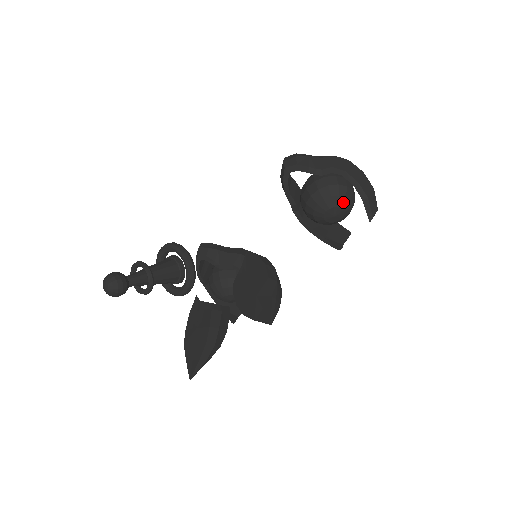
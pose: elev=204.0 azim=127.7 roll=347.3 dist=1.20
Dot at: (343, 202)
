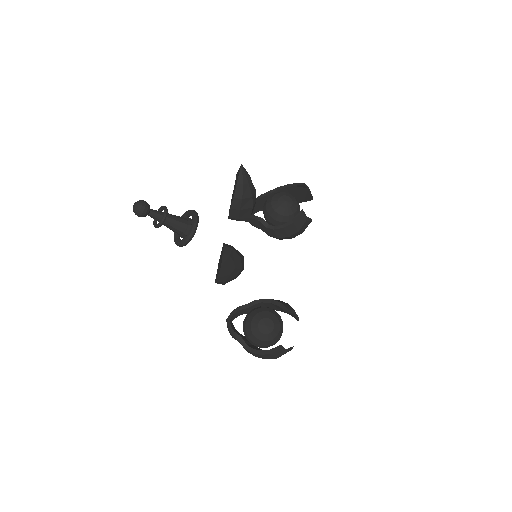
Dot at: (285, 194)
